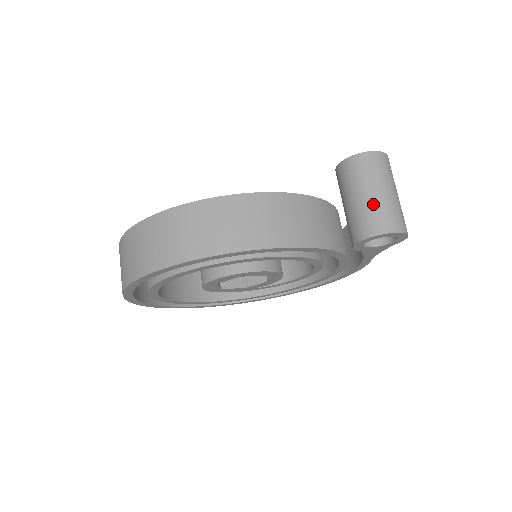
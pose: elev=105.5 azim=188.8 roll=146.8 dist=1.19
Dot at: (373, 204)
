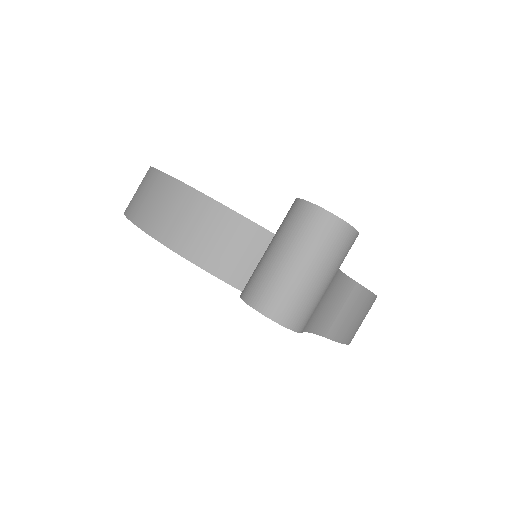
Dot at: (265, 265)
